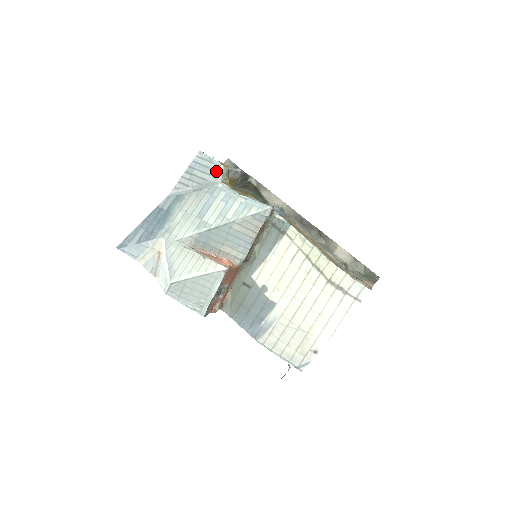
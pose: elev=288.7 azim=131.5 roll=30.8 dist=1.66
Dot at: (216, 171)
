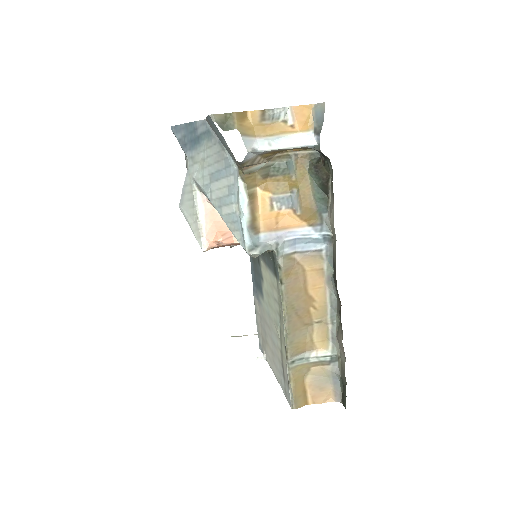
Dot at: occluded
